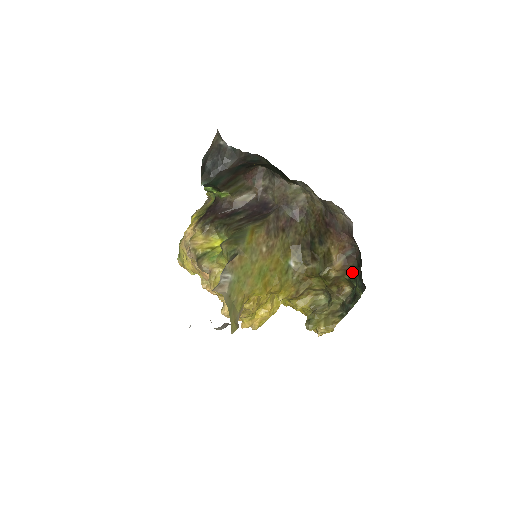
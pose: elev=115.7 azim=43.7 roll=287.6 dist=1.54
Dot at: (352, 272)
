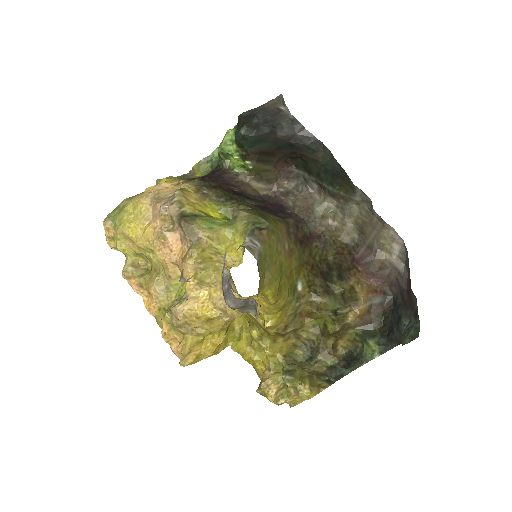
Dot at: (370, 326)
